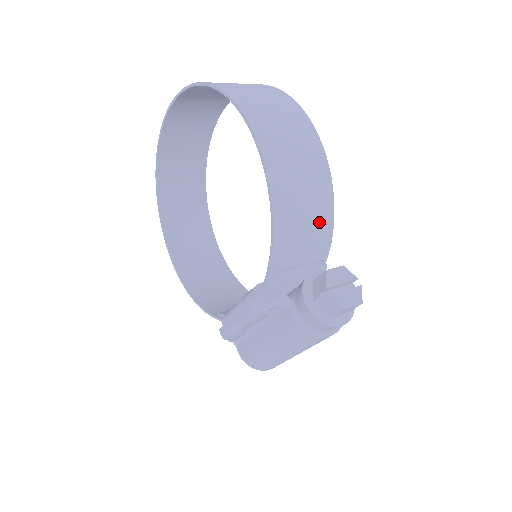
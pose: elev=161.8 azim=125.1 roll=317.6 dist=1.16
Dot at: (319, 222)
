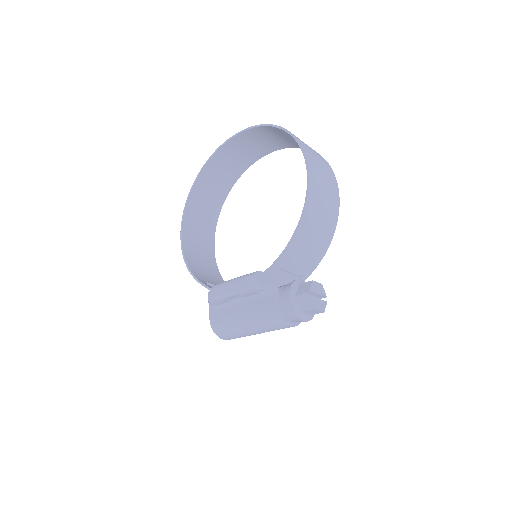
Dot at: (316, 252)
